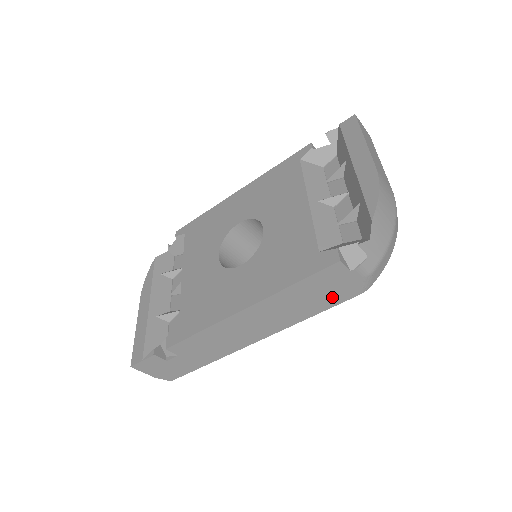
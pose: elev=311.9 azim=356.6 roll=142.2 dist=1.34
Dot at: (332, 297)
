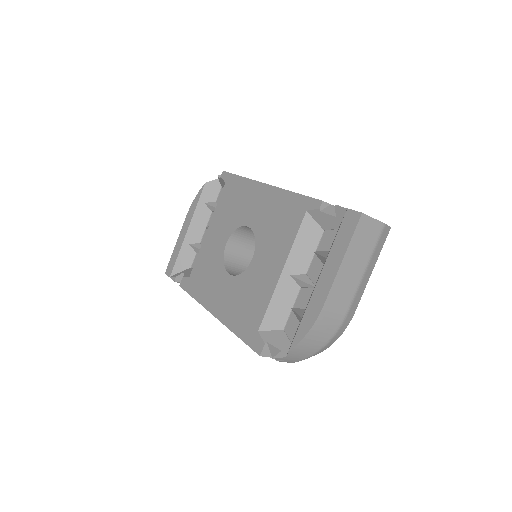
Dot at: occluded
